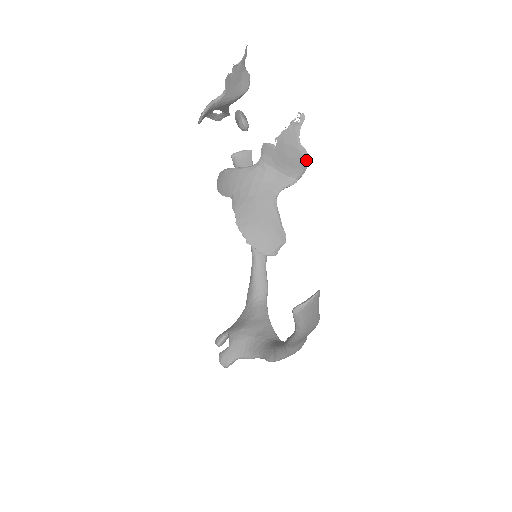
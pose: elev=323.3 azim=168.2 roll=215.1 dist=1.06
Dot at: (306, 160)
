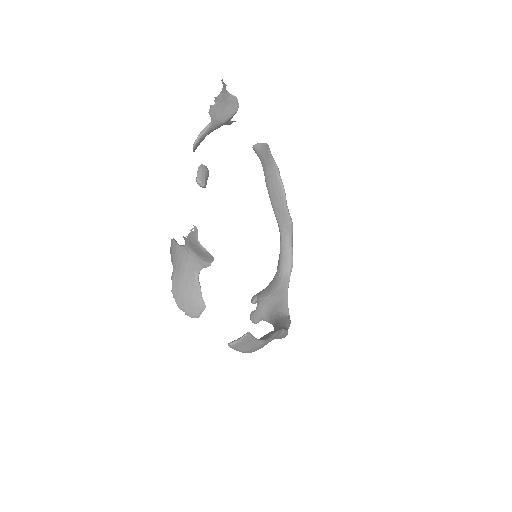
Dot at: (209, 255)
